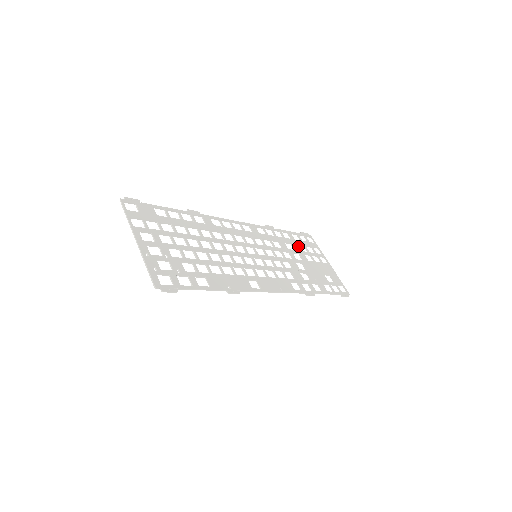
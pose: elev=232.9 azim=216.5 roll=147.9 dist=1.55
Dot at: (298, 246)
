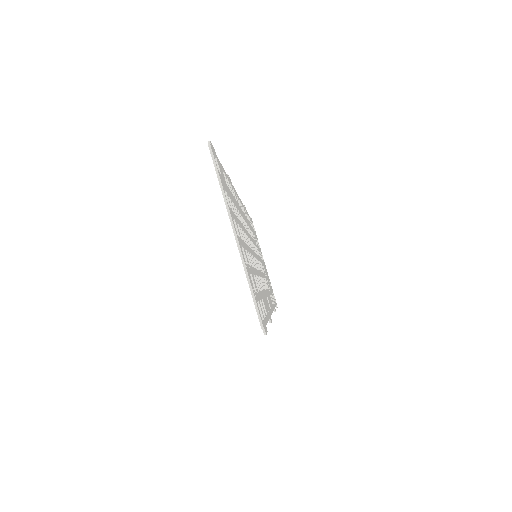
Dot at: occluded
